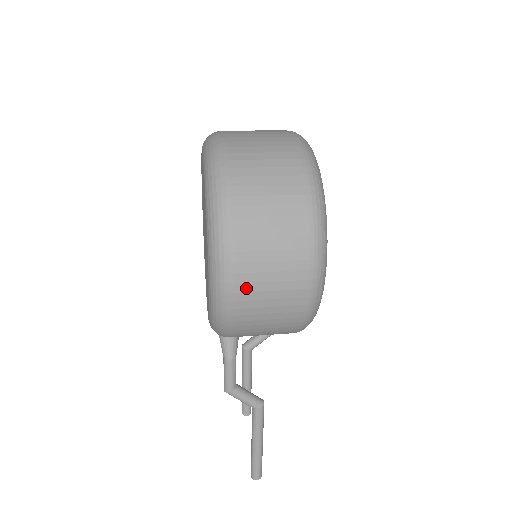
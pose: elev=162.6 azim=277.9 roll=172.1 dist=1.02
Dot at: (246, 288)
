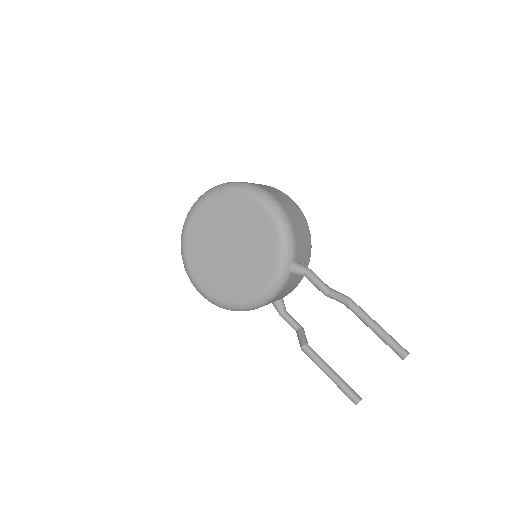
Dot at: (278, 199)
